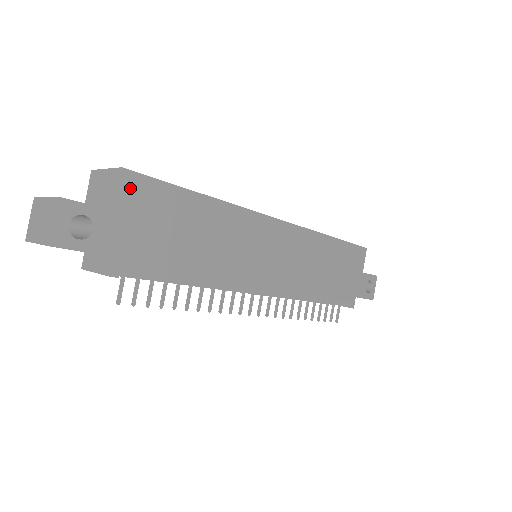
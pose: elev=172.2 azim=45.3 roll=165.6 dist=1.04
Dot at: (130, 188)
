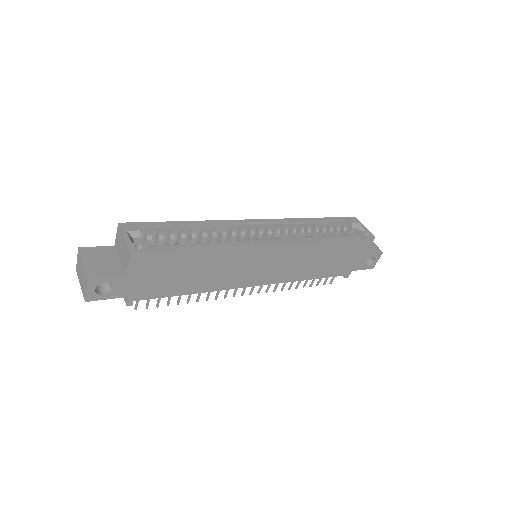
Dot at: (138, 261)
